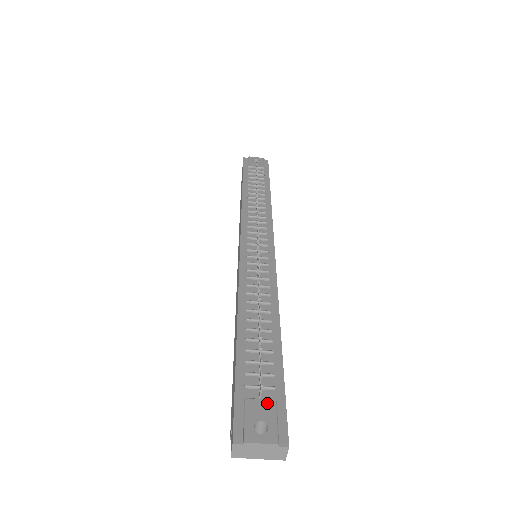
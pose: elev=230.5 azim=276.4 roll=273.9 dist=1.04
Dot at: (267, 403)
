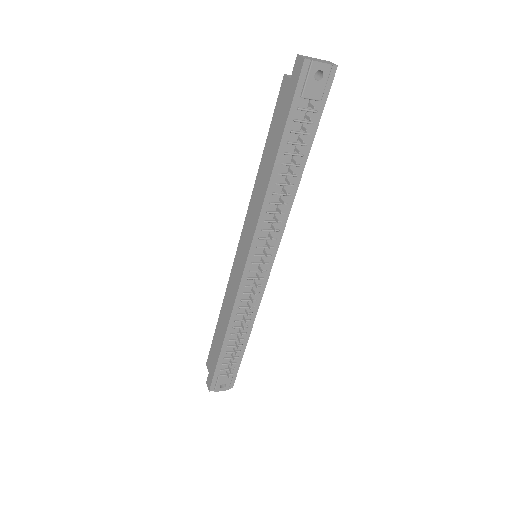
Dot at: occluded
